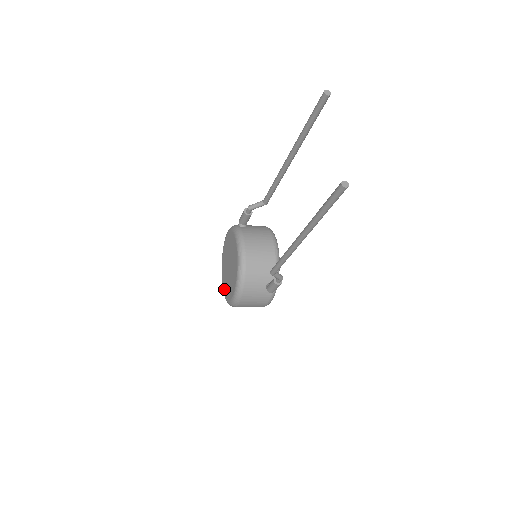
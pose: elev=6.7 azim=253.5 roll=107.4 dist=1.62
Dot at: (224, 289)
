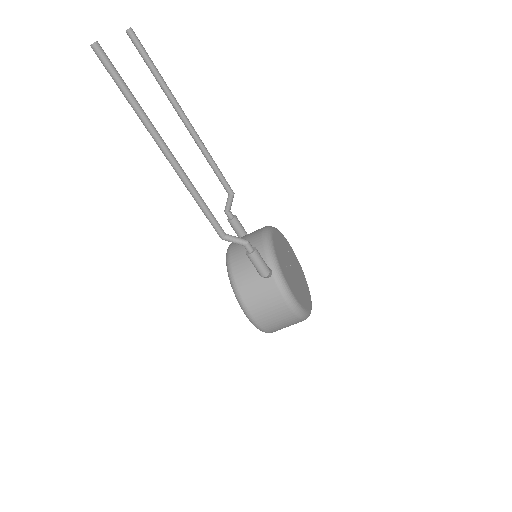
Dot at: occluded
